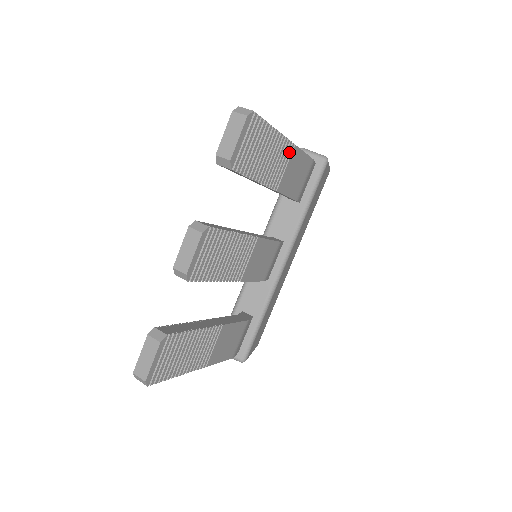
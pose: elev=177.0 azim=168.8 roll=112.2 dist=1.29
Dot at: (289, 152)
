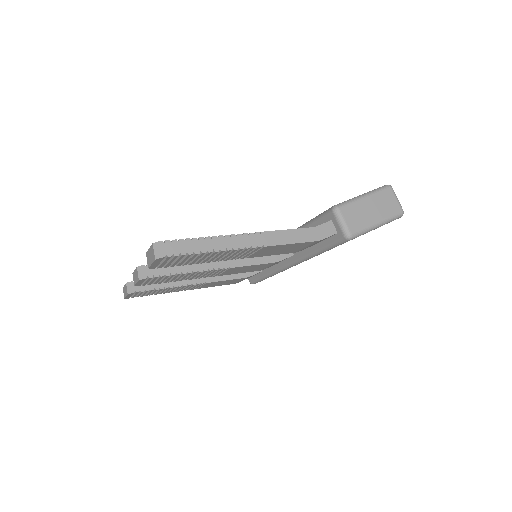
Dot at: (255, 249)
